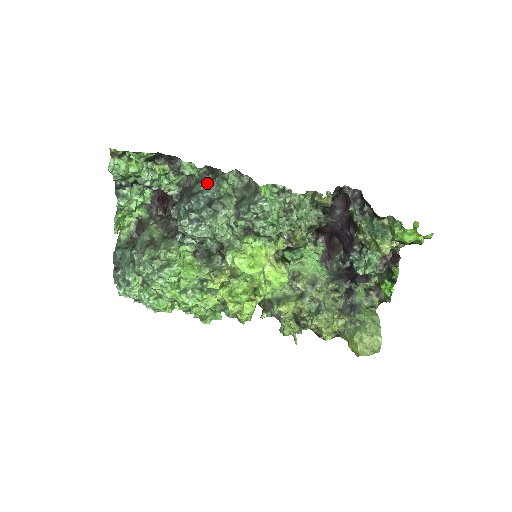
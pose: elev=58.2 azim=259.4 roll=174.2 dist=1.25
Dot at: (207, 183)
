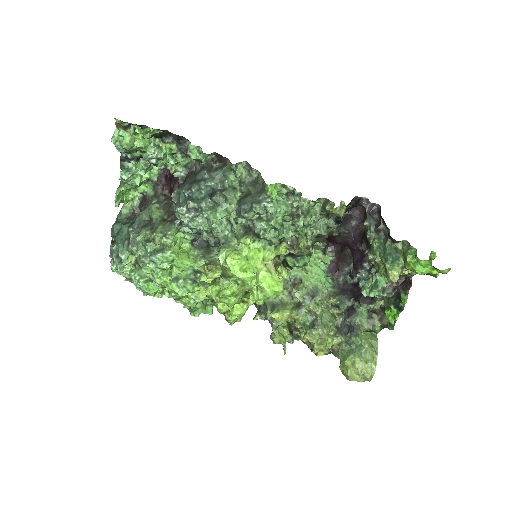
Dot at: (212, 171)
